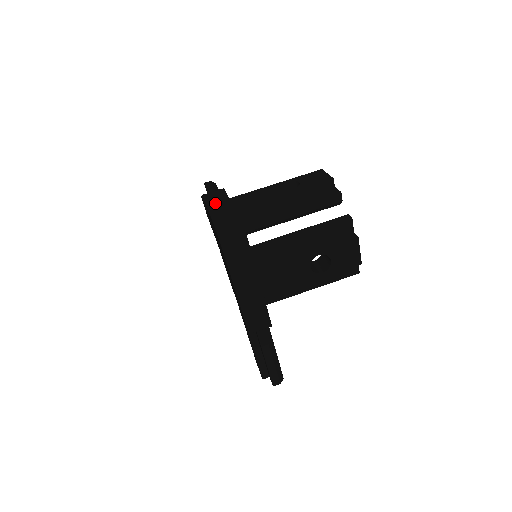
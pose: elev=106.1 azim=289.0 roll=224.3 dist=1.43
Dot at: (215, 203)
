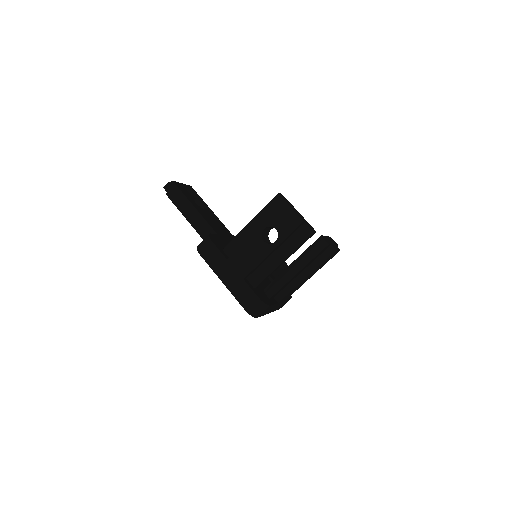
Dot at: (220, 269)
